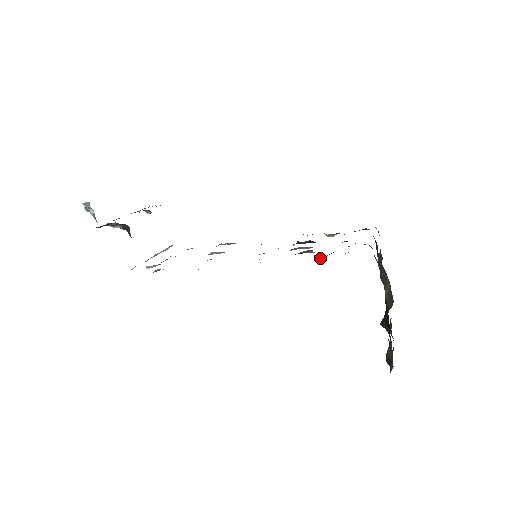
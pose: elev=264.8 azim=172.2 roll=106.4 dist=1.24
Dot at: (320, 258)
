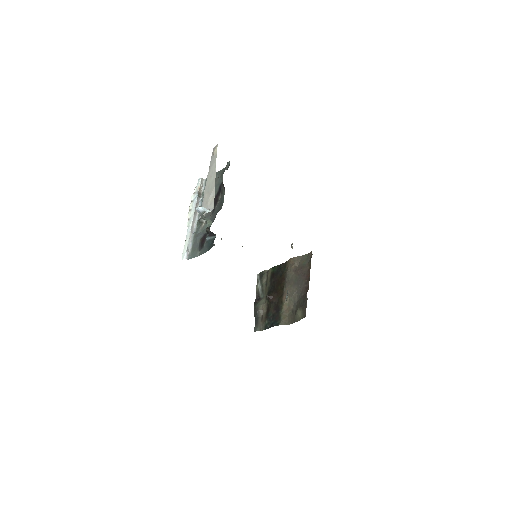
Dot at: occluded
